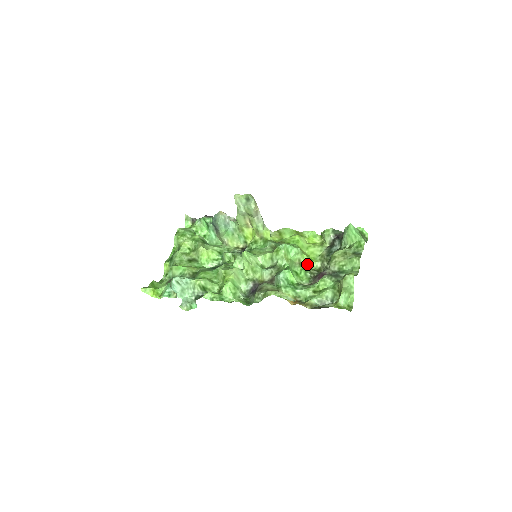
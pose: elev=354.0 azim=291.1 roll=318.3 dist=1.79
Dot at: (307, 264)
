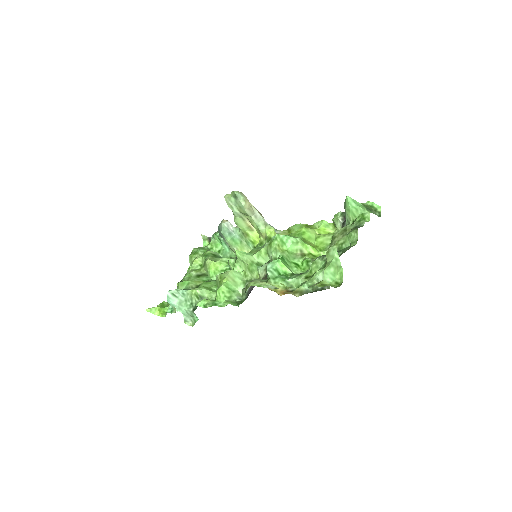
Dot at: (313, 255)
